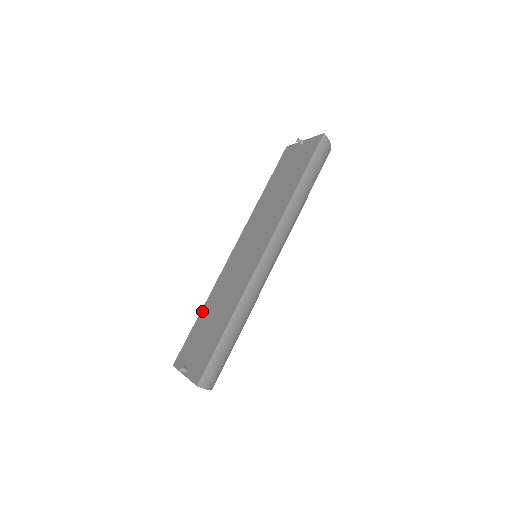
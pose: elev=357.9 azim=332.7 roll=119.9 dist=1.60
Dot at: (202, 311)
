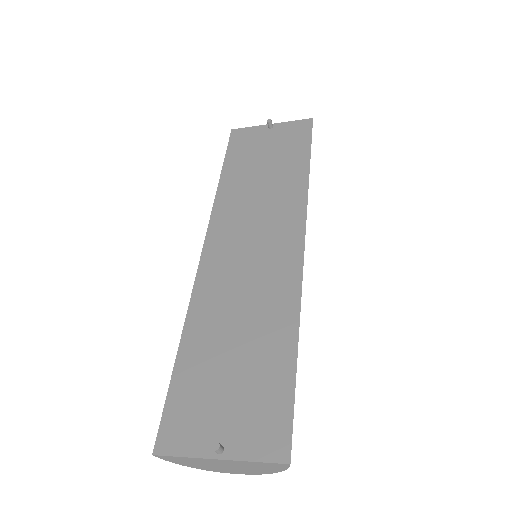
Dot at: (185, 344)
